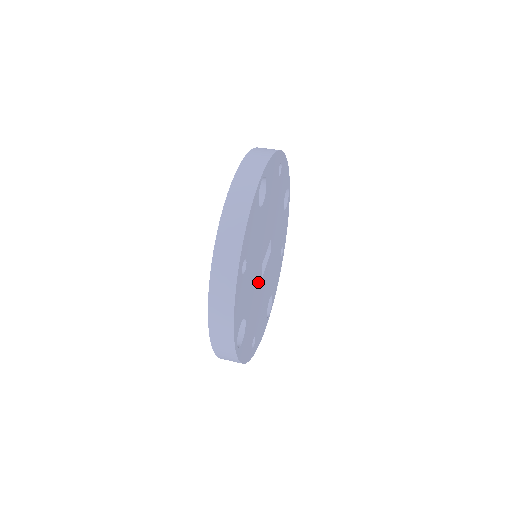
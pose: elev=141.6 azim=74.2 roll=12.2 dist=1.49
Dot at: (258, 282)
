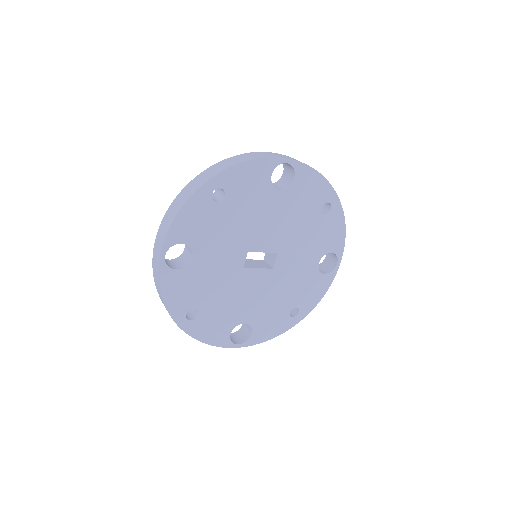
Dot at: (234, 259)
